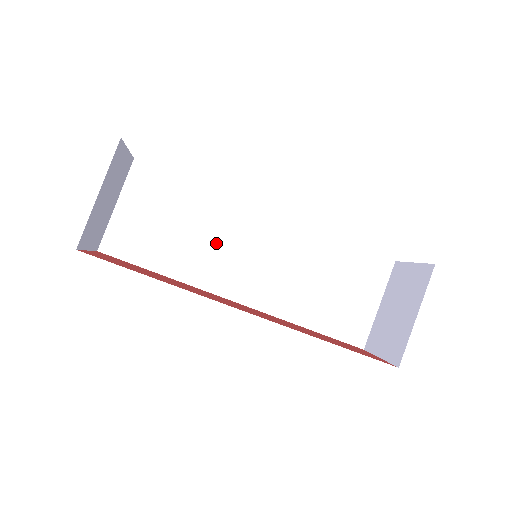
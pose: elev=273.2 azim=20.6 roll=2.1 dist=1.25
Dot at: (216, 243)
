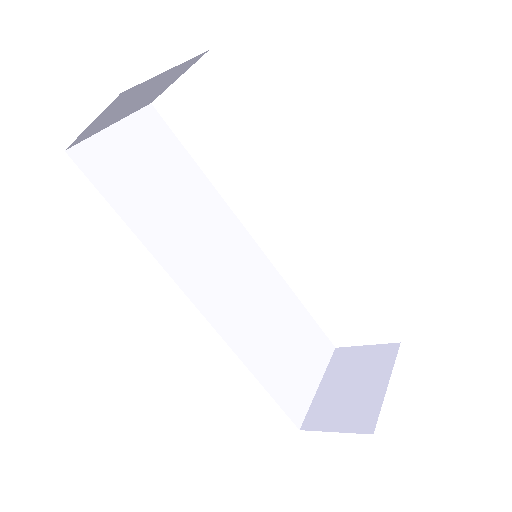
Dot at: (198, 233)
